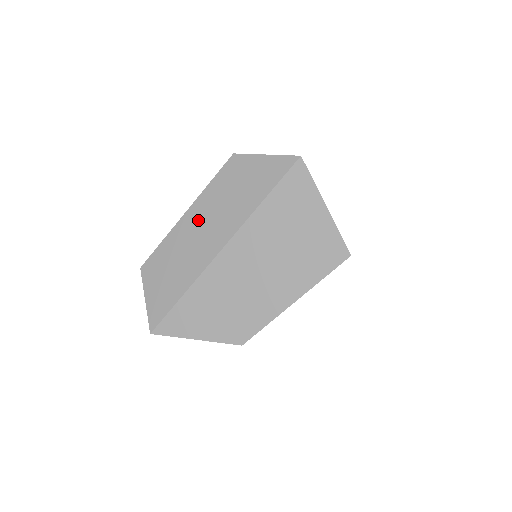
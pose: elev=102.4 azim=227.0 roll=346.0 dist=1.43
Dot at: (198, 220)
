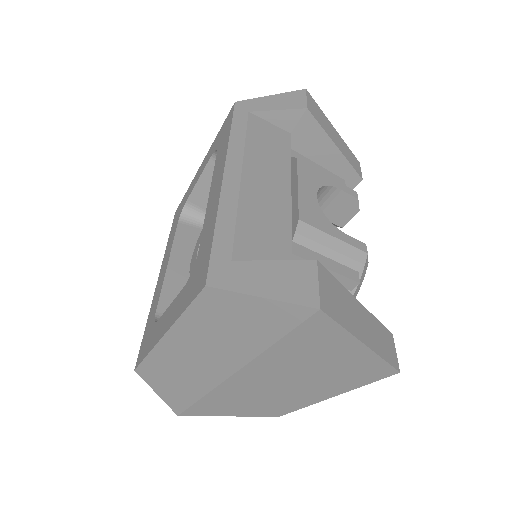
Dot at: (186, 346)
